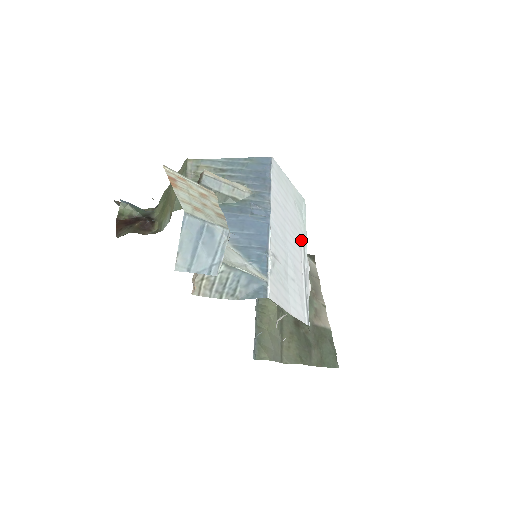
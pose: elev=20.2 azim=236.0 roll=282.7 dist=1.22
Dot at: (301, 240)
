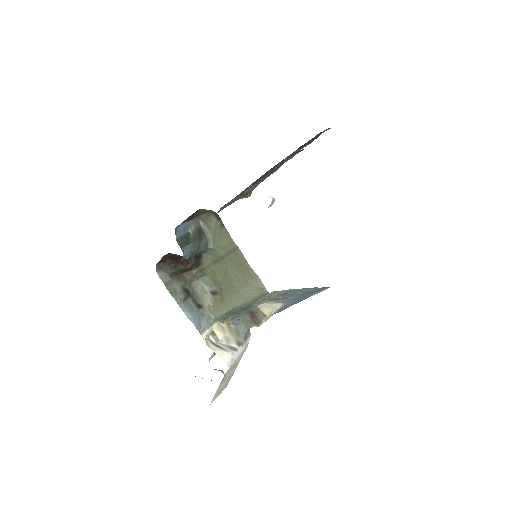
Dot at: occluded
